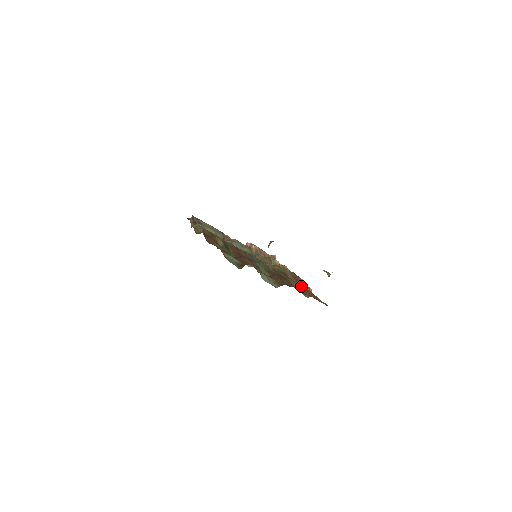
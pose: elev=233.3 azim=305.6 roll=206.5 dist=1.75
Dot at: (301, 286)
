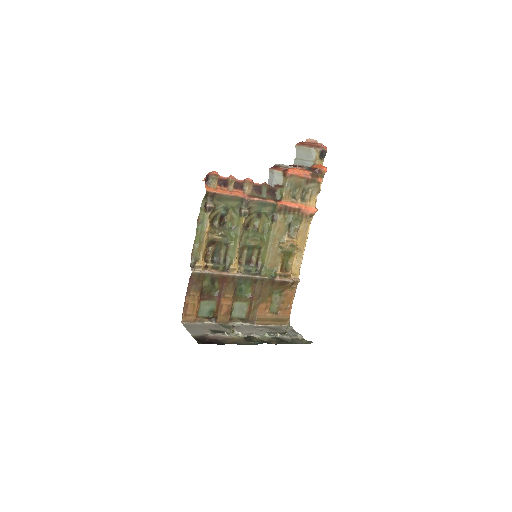
Dot at: (283, 290)
